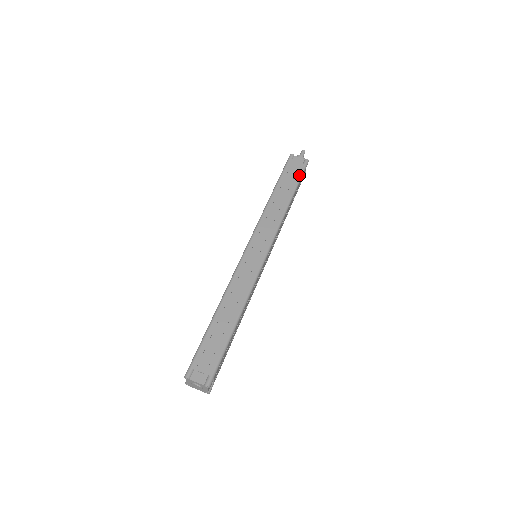
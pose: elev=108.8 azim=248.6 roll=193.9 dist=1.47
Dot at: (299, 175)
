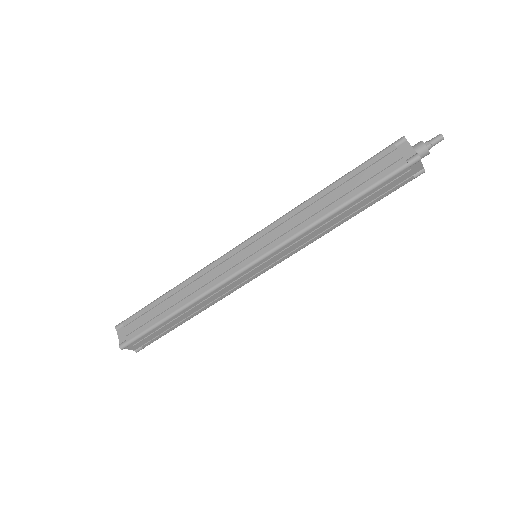
Dot at: (382, 176)
